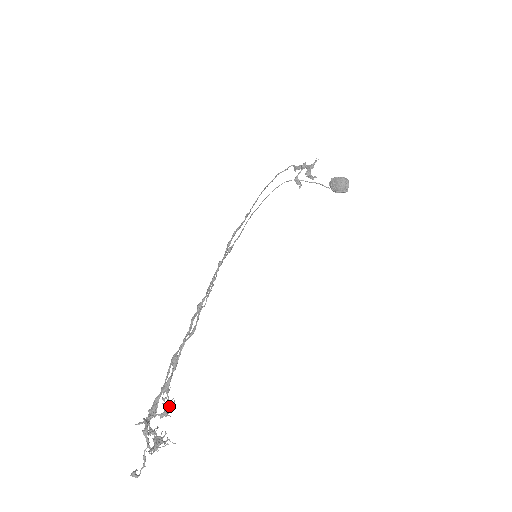
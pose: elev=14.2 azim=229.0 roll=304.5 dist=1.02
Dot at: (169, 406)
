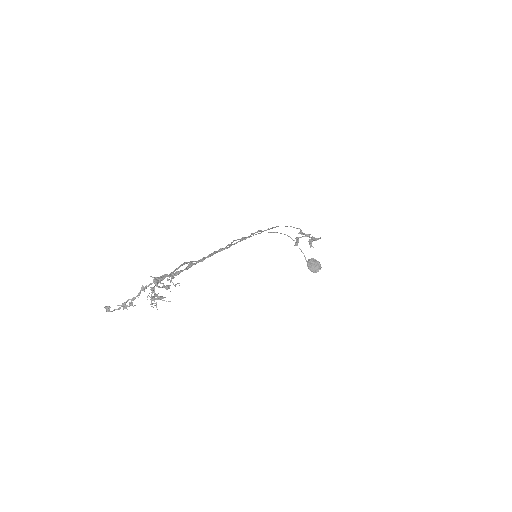
Dot at: (175, 285)
